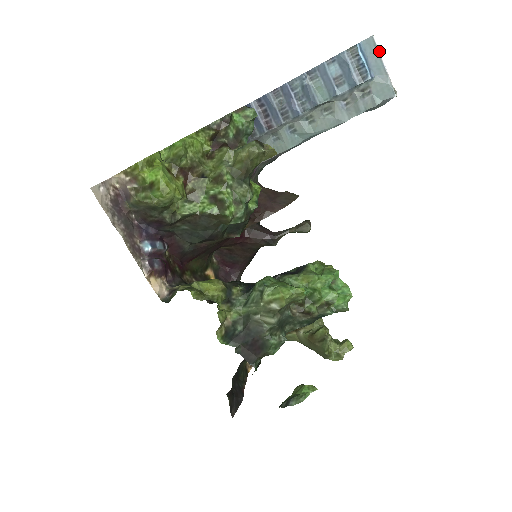
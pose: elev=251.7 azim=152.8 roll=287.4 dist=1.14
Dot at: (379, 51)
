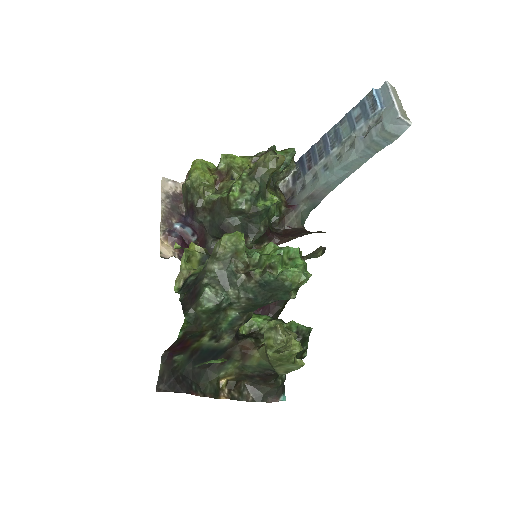
Dot at: (390, 89)
